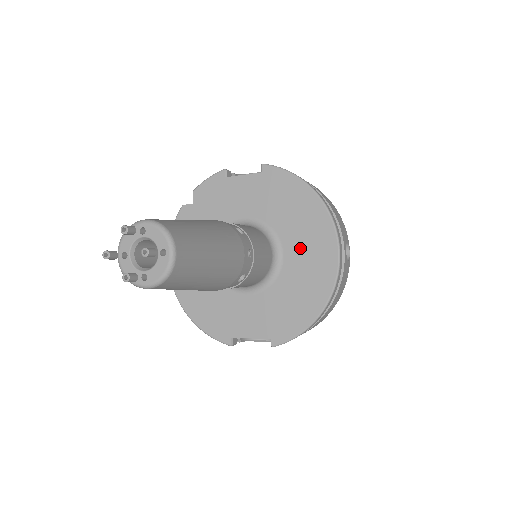
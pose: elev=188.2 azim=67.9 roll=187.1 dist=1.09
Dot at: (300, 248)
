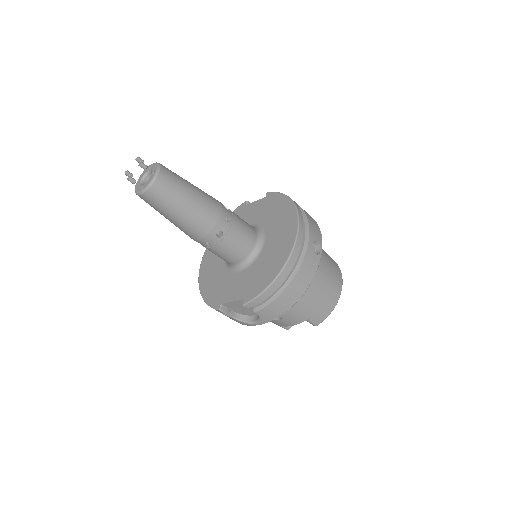
Dot at: (275, 236)
